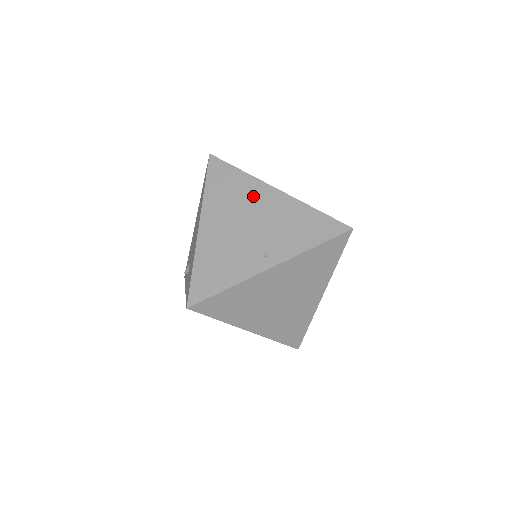
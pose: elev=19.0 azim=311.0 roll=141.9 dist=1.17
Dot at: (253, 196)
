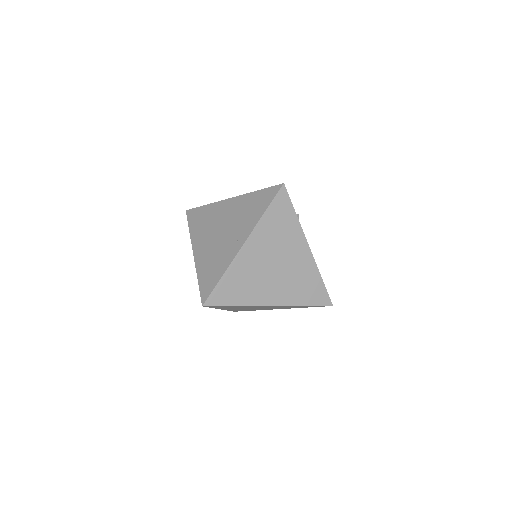
Dot at: (218, 213)
